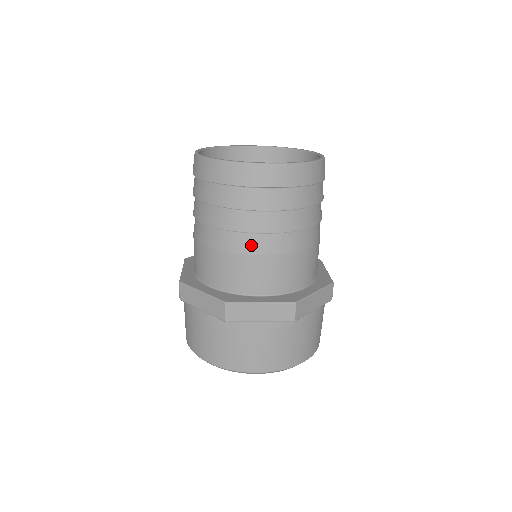
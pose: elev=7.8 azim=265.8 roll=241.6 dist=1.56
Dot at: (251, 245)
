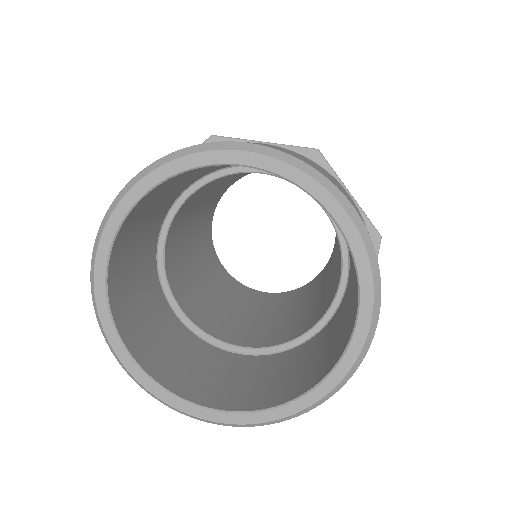
Dot at: occluded
